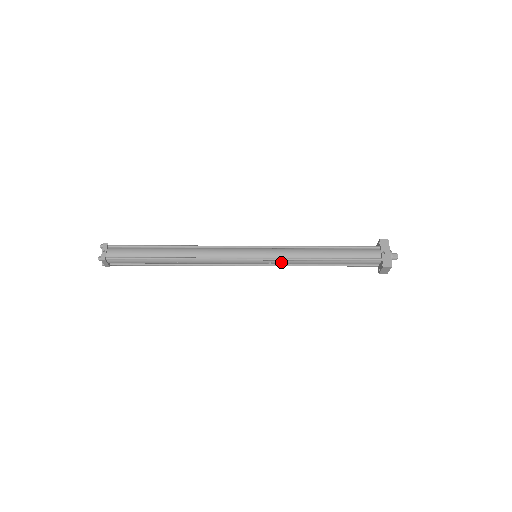
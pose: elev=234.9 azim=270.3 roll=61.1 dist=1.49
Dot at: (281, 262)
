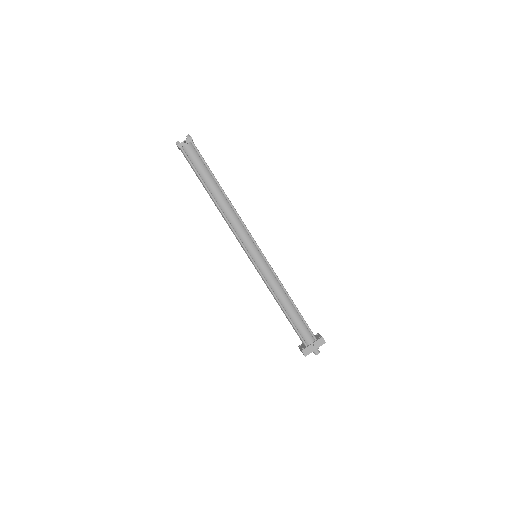
Dot at: (262, 277)
